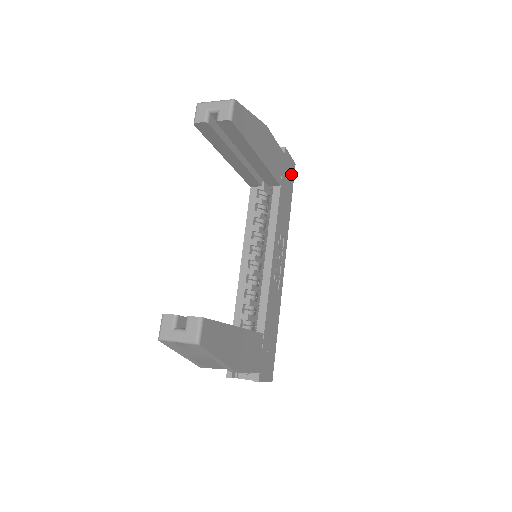
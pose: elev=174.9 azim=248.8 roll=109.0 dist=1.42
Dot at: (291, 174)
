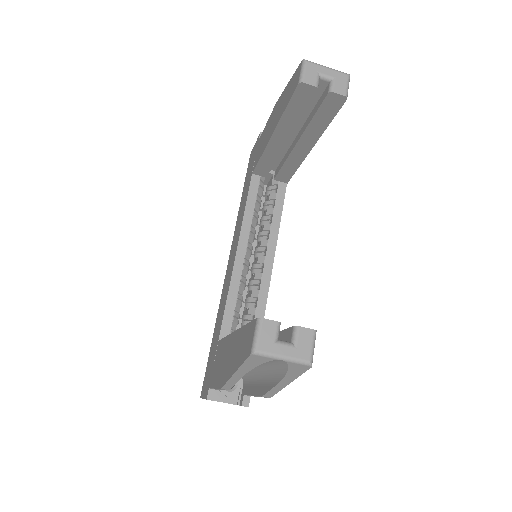
Dot at: occluded
